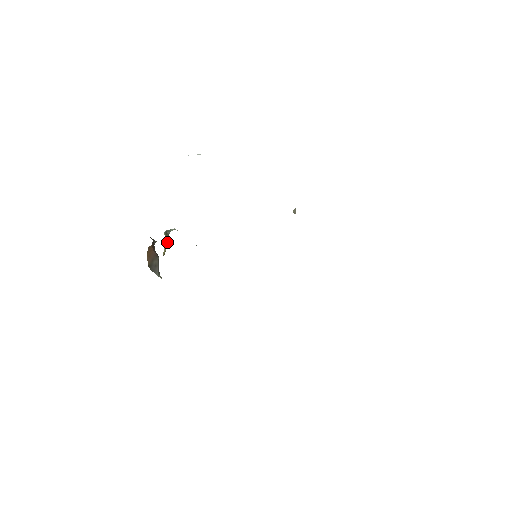
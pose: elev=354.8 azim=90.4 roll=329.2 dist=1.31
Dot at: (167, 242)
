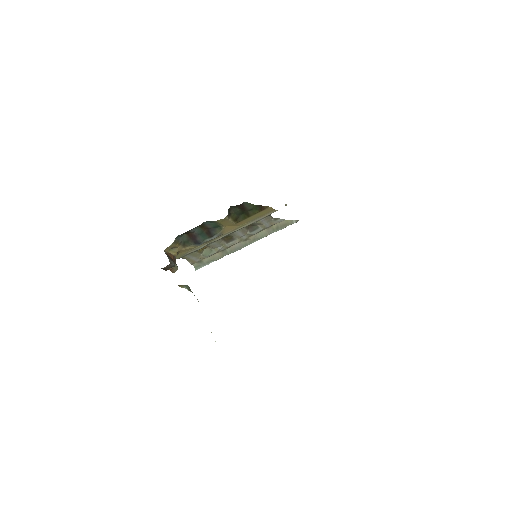
Dot at: (187, 288)
